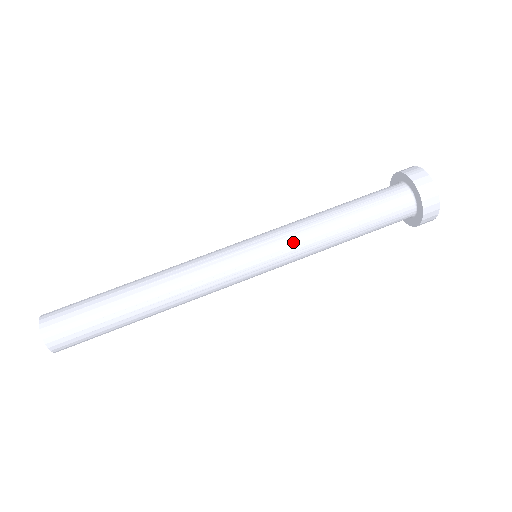
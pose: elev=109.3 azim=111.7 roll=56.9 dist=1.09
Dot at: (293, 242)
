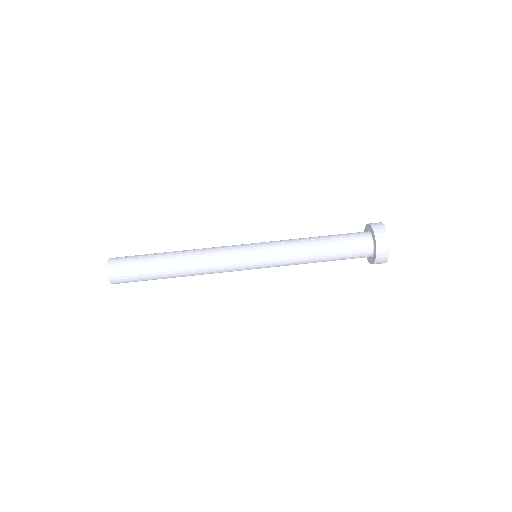
Dot at: (281, 247)
